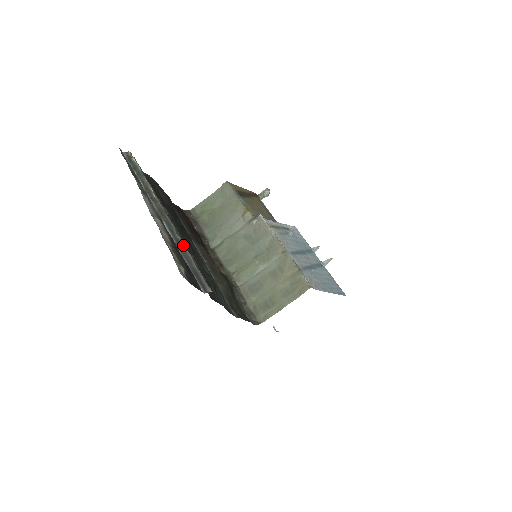
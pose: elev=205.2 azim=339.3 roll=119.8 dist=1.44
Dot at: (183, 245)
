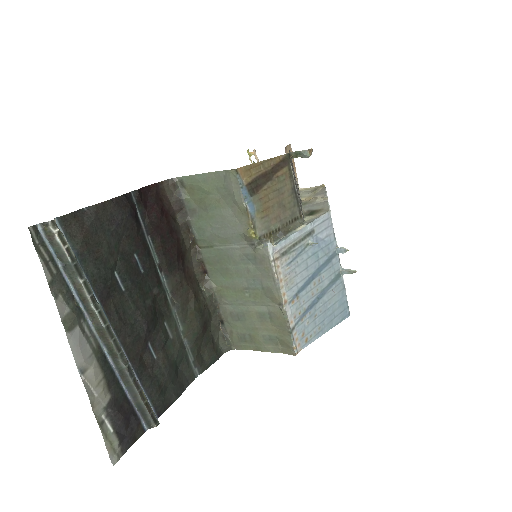
Dot at: (128, 376)
